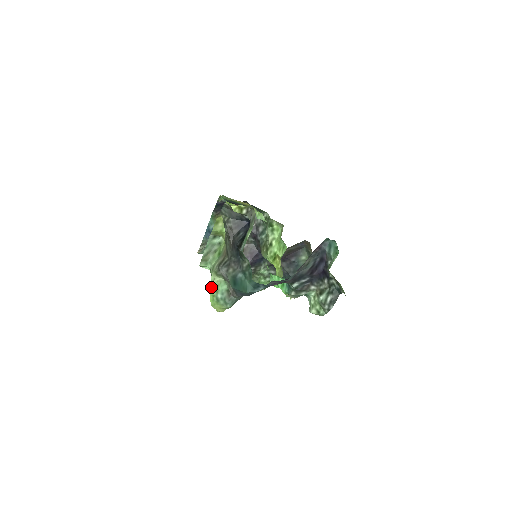
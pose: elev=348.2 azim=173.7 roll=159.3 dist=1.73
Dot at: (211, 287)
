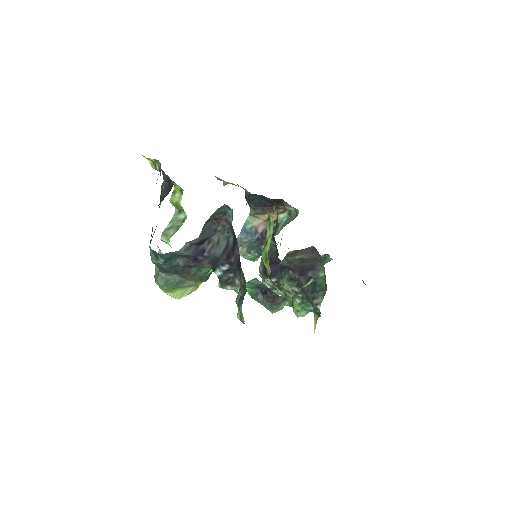
Dot at: occluded
